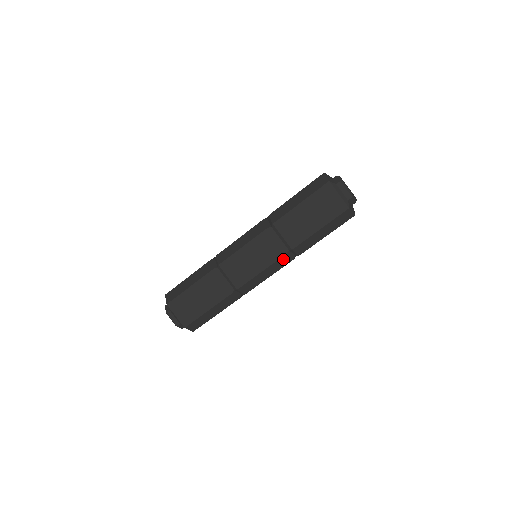
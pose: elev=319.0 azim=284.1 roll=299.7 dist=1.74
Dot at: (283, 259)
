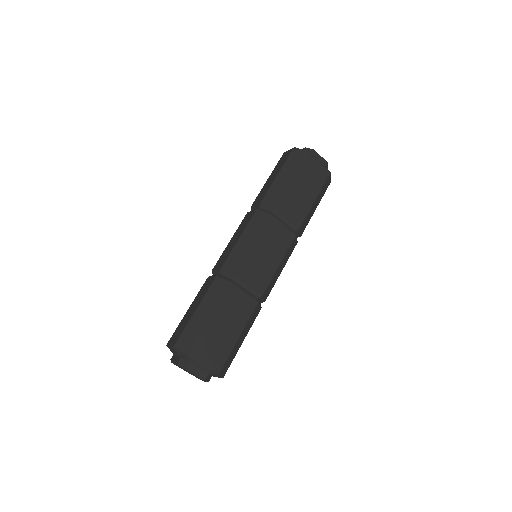
Dot at: (293, 243)
